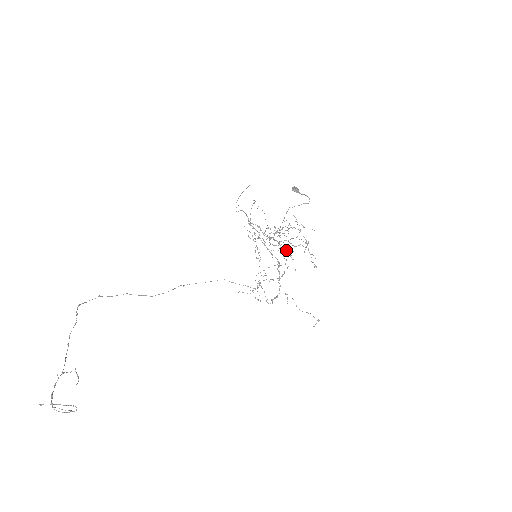
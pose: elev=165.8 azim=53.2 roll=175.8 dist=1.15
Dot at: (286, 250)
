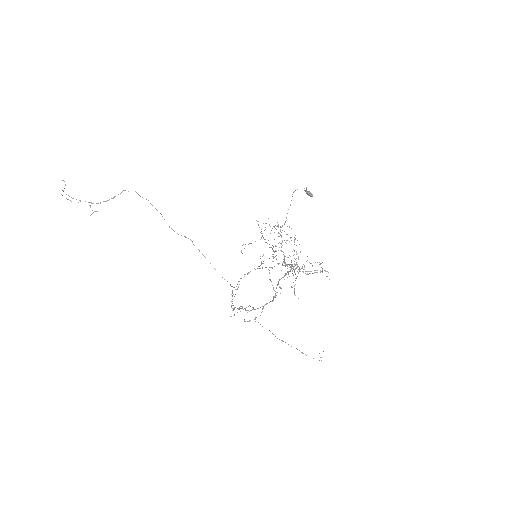
Dot at: (273, 246)
